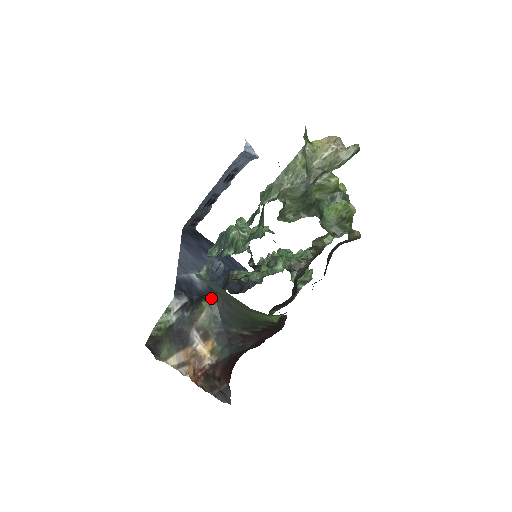
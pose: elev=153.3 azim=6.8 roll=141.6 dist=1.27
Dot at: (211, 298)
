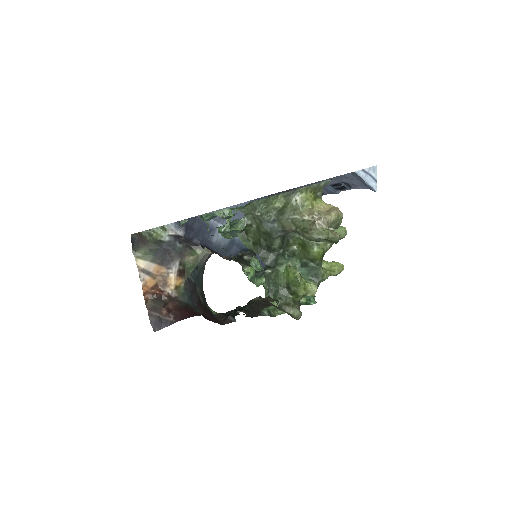
Dot at: (207, 253)
